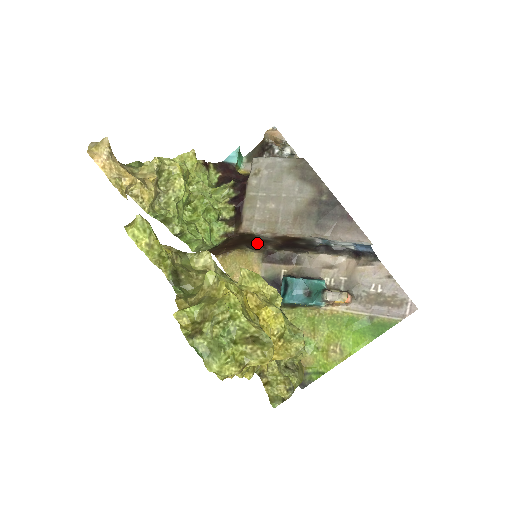
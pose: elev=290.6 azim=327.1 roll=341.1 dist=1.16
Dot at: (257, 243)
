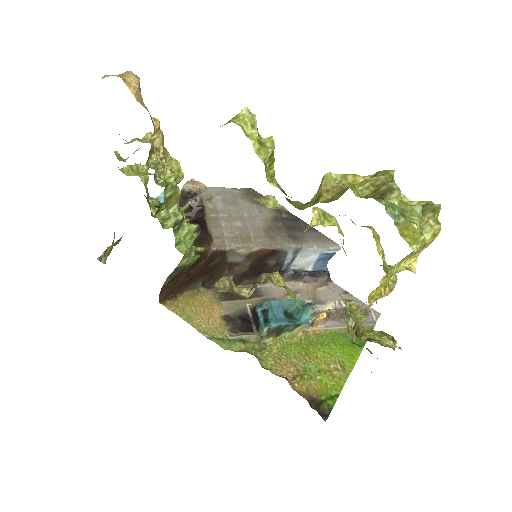
Dot at: (218, 274)
